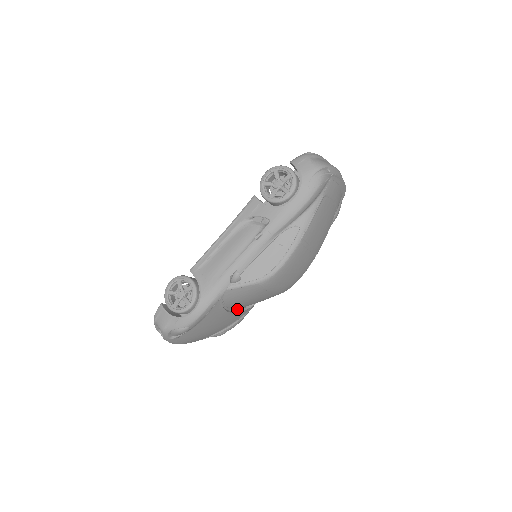
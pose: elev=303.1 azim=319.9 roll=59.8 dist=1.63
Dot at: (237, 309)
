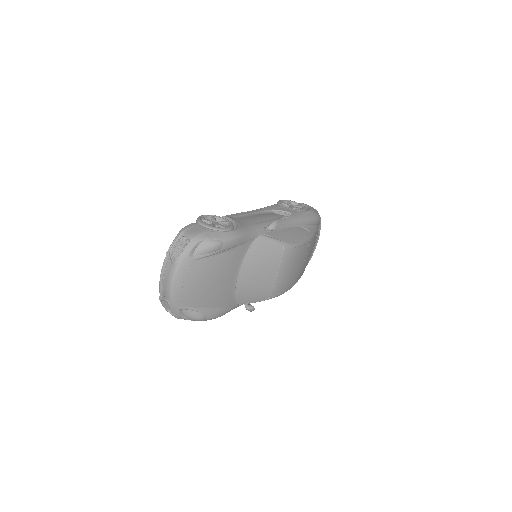
Dot at: (234, 287)
